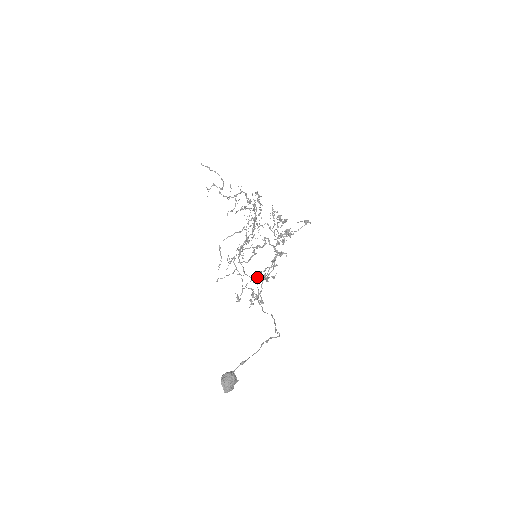
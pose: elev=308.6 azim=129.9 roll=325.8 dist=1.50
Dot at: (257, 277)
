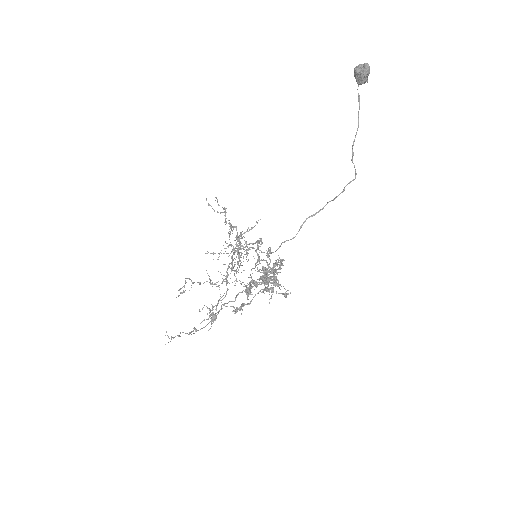
Dot at: (270, 247)
